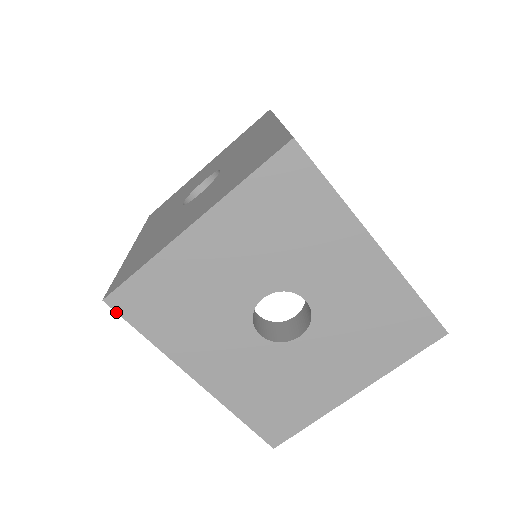
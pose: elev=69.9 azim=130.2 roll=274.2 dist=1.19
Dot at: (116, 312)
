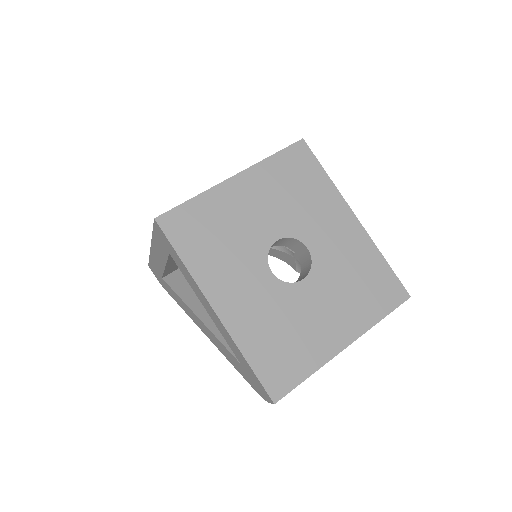
Dot at: (162, 231)
